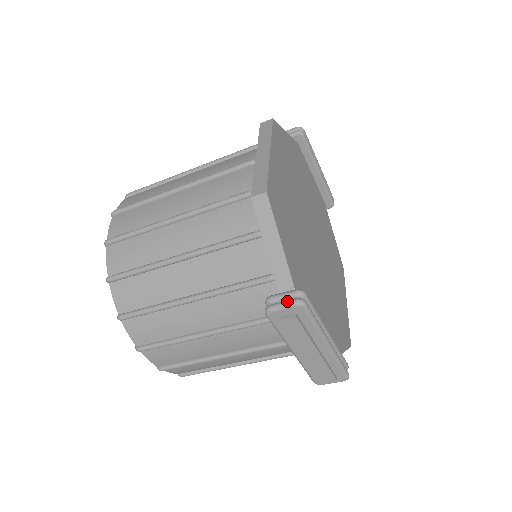
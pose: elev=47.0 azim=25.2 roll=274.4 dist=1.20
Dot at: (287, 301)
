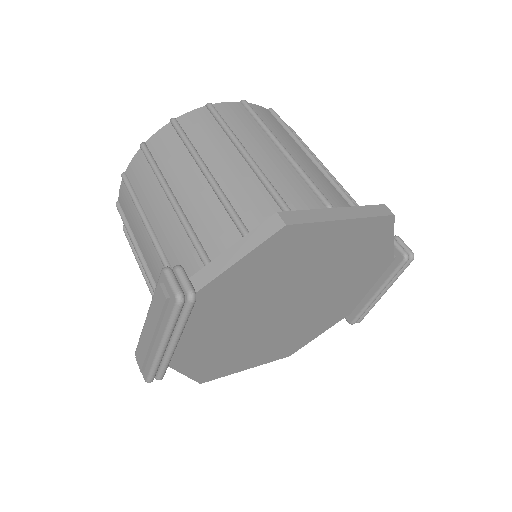
Dot at: (178, 284)
